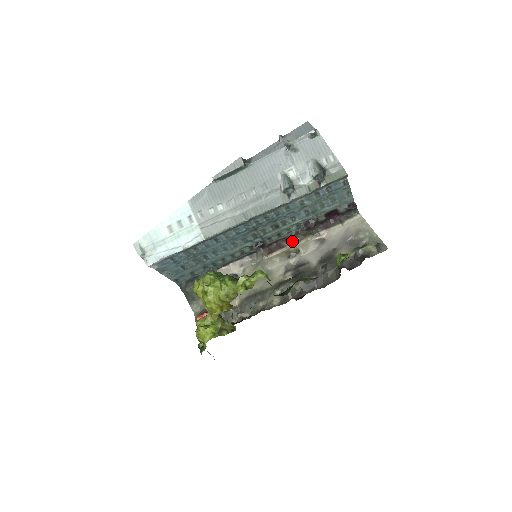
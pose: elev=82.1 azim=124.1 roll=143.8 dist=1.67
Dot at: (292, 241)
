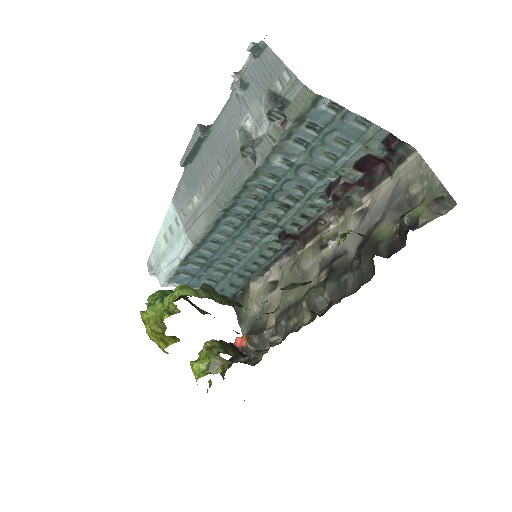
Dot at: (330, 222)
